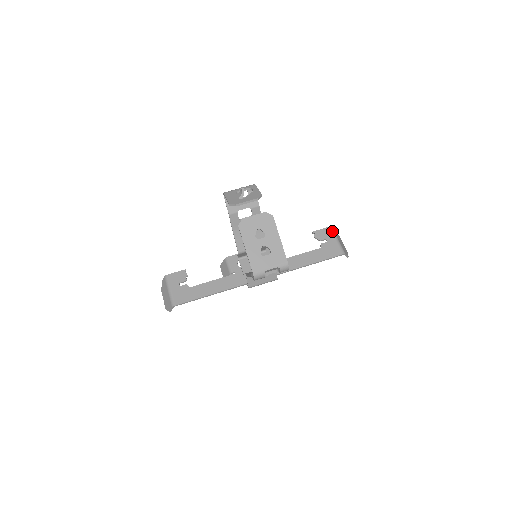
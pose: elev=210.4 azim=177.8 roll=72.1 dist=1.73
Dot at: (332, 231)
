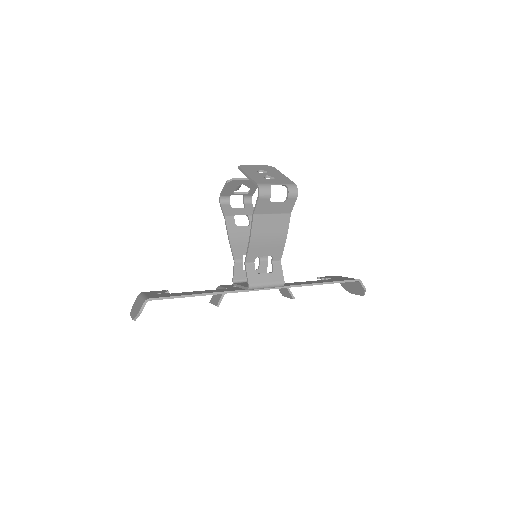
Dot at: (340, 276)
